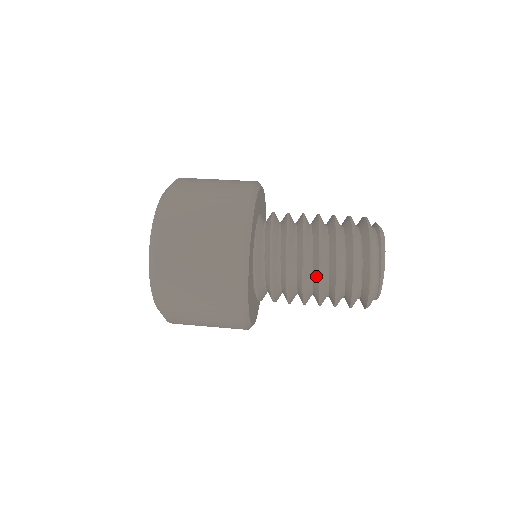
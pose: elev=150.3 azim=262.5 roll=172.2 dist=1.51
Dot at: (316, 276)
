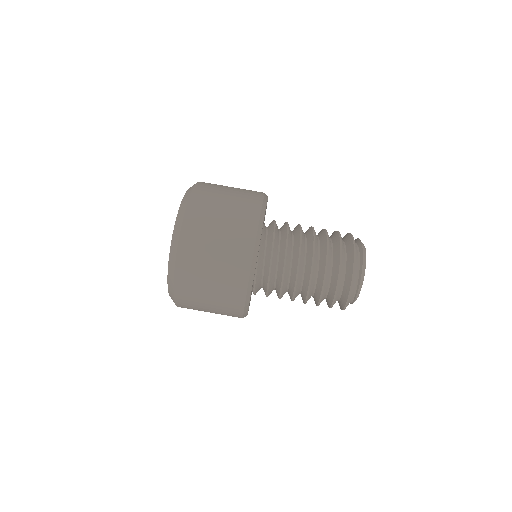
Dot at: (304, 292)
